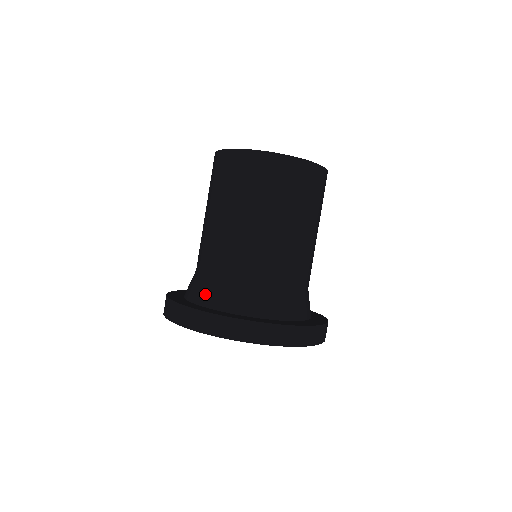
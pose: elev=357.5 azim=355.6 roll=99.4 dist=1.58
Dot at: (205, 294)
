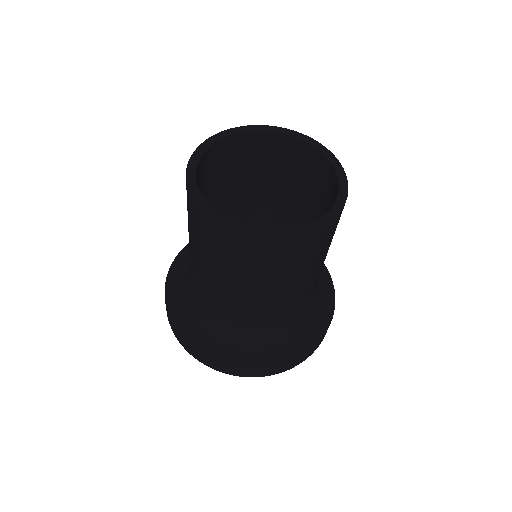
Dot at: (267, 341)
